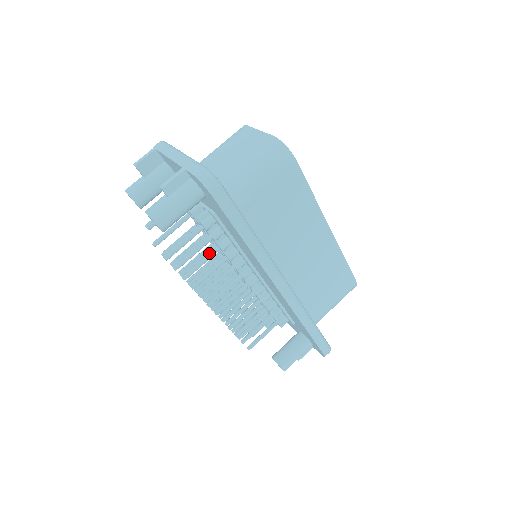
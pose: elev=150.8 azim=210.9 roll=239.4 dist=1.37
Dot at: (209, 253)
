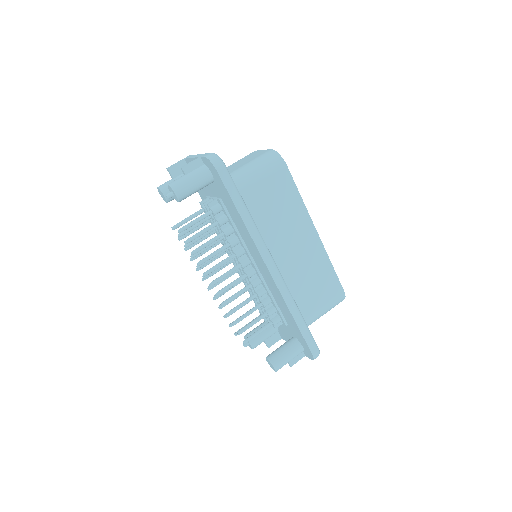
Dot at: (215, 236)
